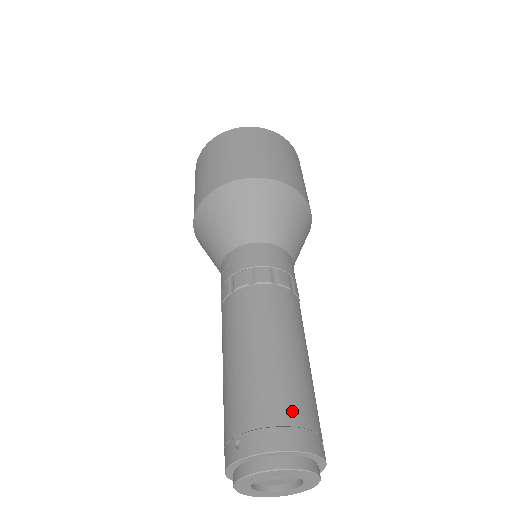
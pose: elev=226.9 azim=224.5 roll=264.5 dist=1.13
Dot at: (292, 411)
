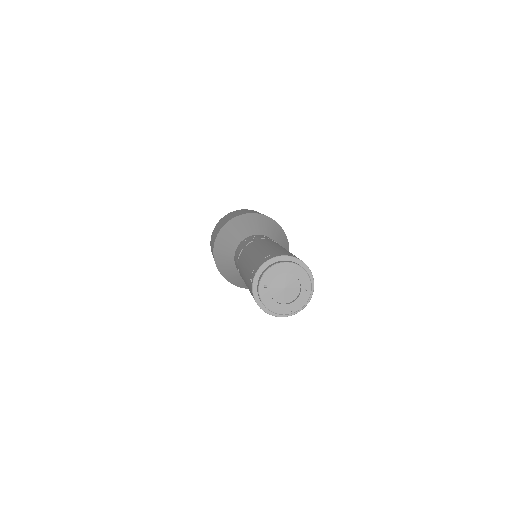
Dot at: (271, 253)
